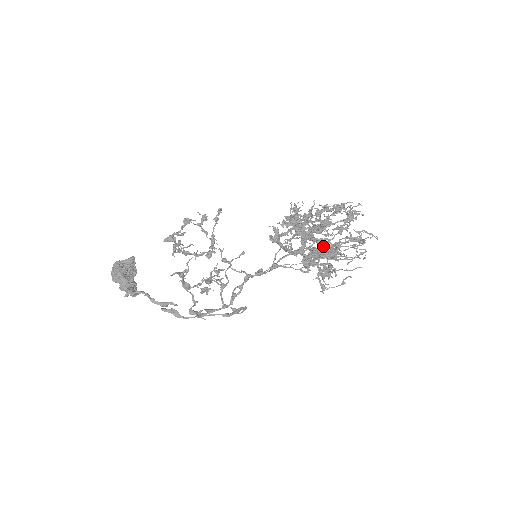
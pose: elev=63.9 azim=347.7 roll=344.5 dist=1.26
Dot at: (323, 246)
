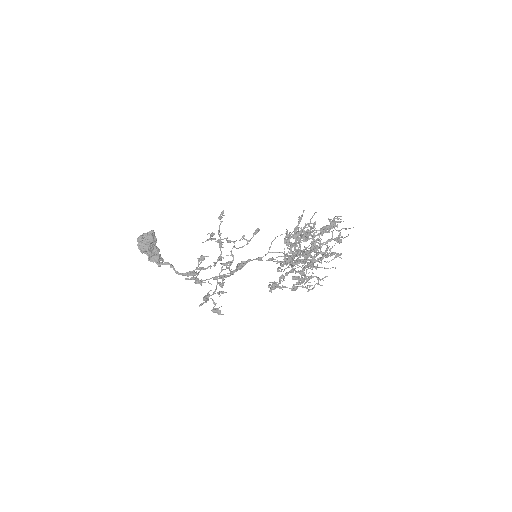
Dot at: (308, 278)
